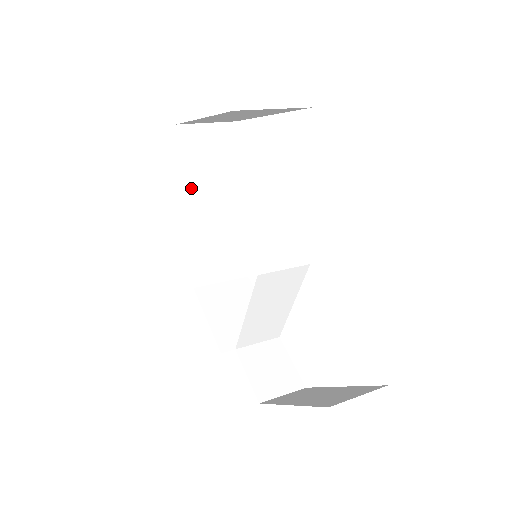
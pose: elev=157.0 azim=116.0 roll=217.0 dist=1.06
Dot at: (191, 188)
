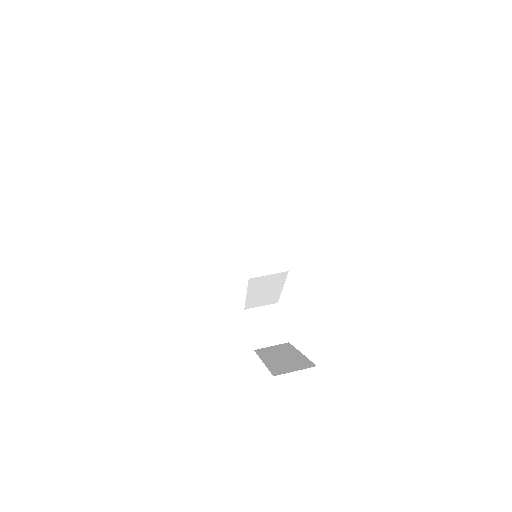
Dot at: (219, 191)
